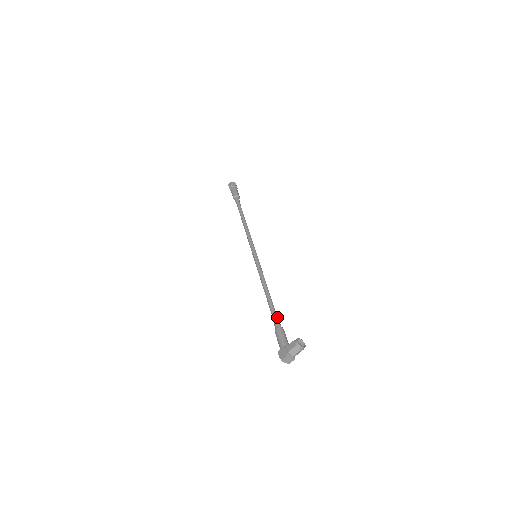
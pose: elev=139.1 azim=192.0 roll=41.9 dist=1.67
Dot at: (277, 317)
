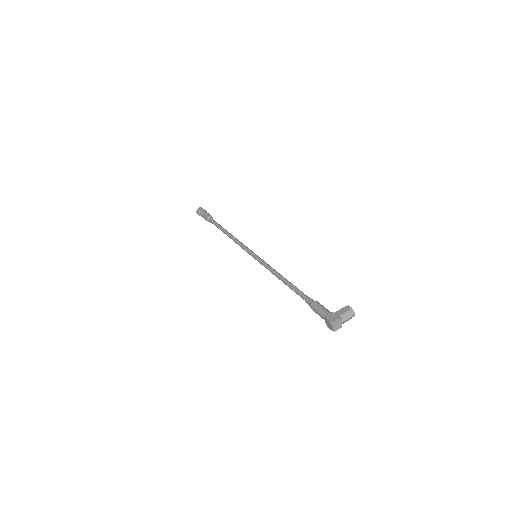
Dot at: (306, 296)
